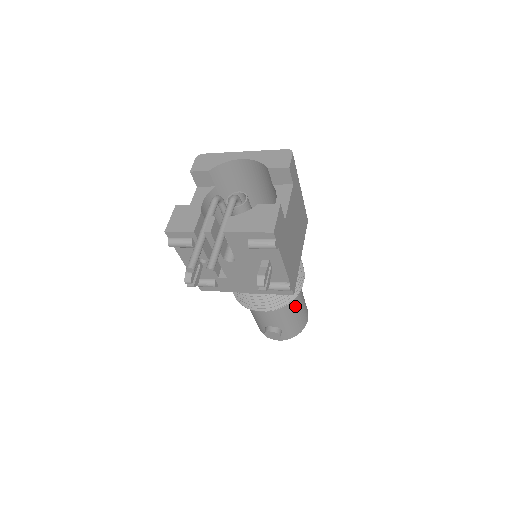
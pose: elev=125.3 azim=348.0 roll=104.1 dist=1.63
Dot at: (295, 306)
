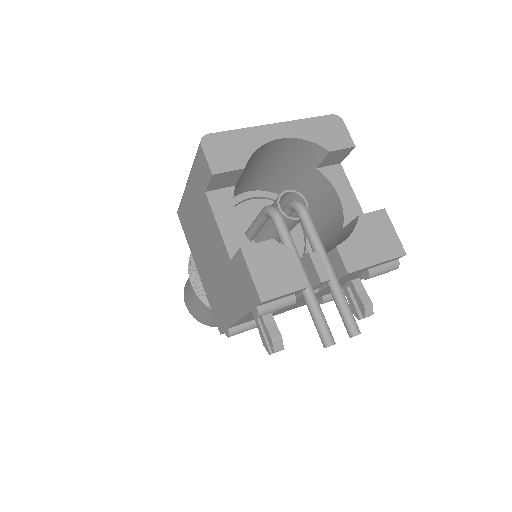
Dot at: occluded
